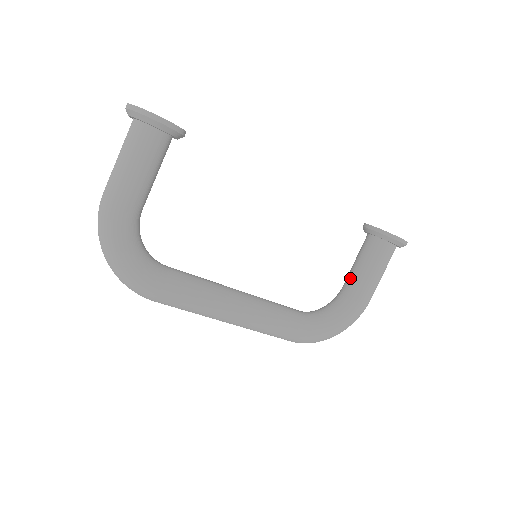
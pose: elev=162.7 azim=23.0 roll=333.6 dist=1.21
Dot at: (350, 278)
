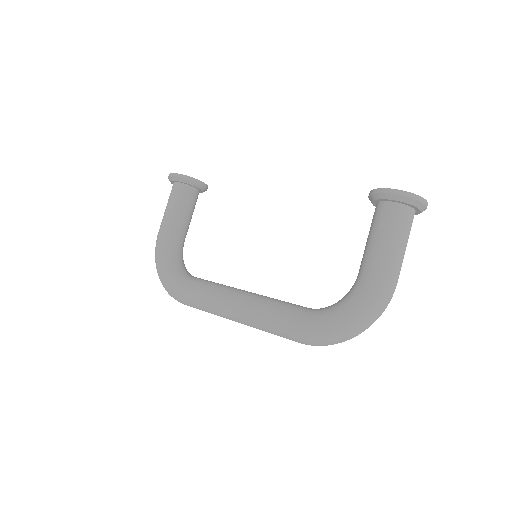
Dot at: occluded
